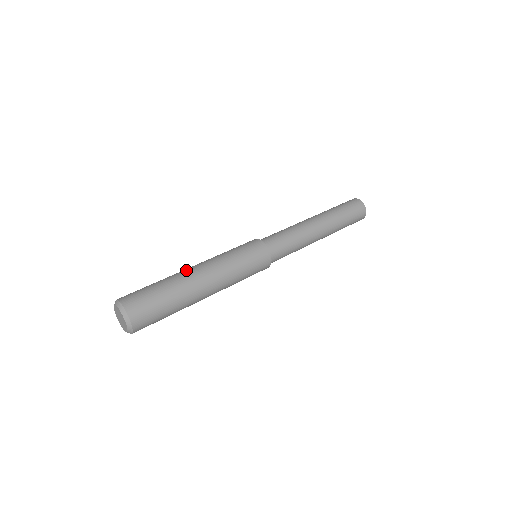
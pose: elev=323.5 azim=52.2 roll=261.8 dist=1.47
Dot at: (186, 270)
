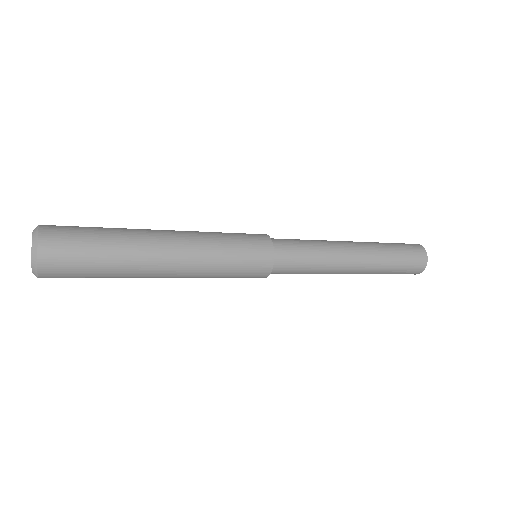
Dot at: occluded
